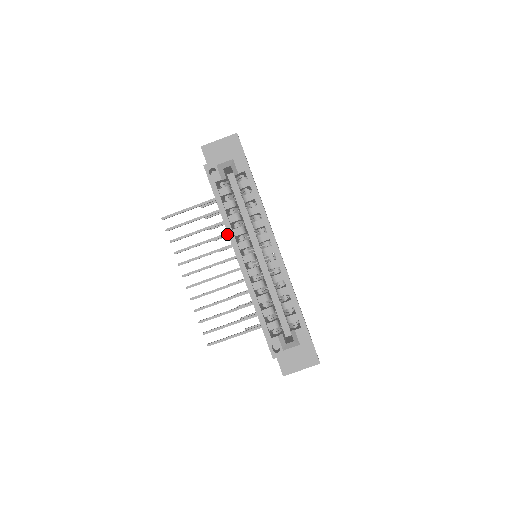
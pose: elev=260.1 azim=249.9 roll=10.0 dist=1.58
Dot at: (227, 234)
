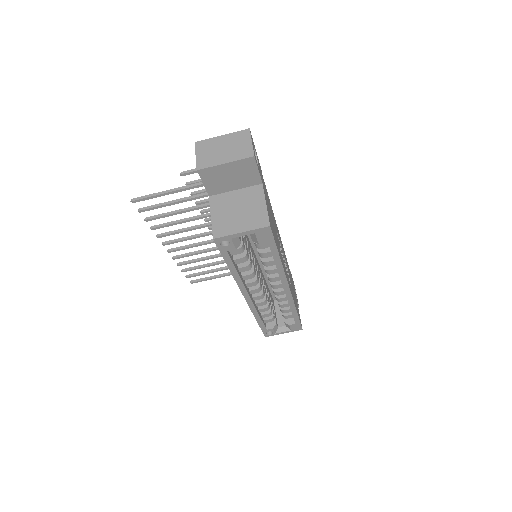
Dot at: occluded
